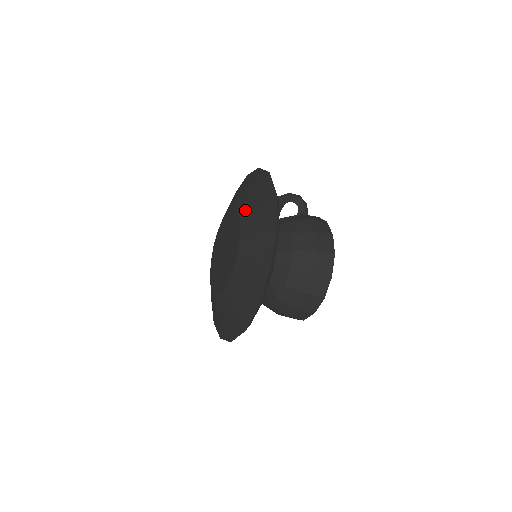
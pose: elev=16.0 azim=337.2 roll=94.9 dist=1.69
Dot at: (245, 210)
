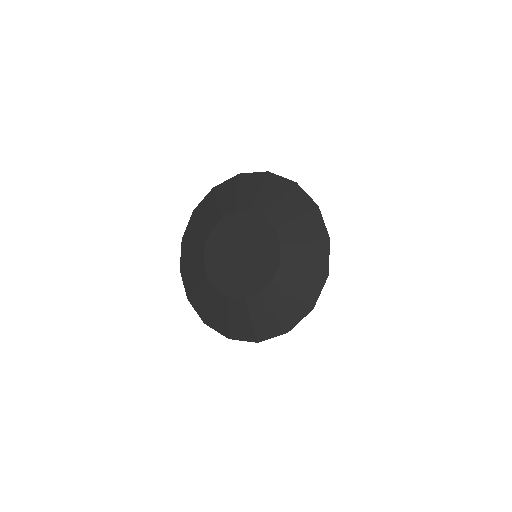
Dot at: (262, 207)
